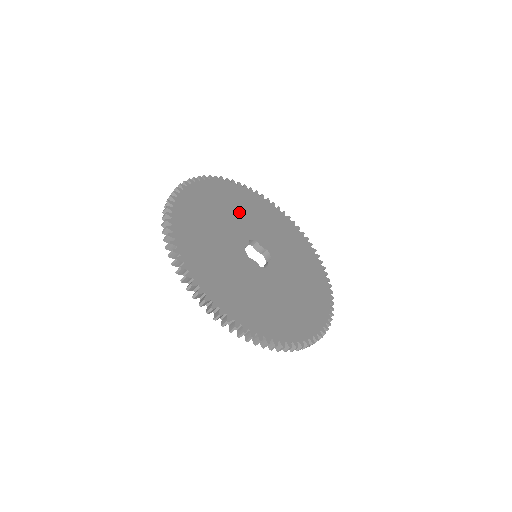
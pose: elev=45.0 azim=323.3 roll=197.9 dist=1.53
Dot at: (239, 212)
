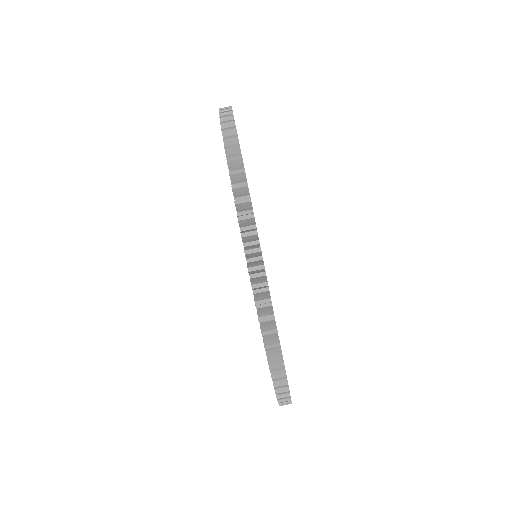
Dot at: occluded
